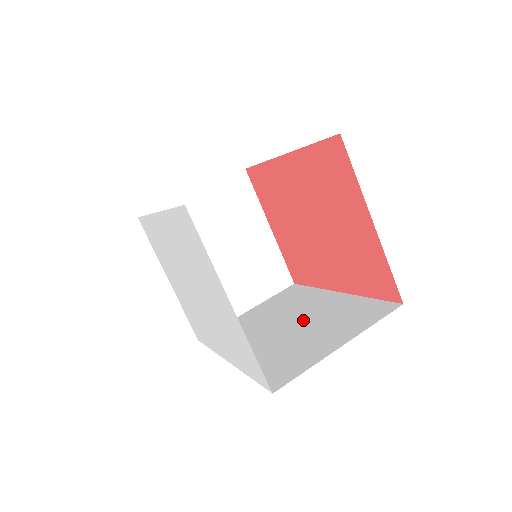
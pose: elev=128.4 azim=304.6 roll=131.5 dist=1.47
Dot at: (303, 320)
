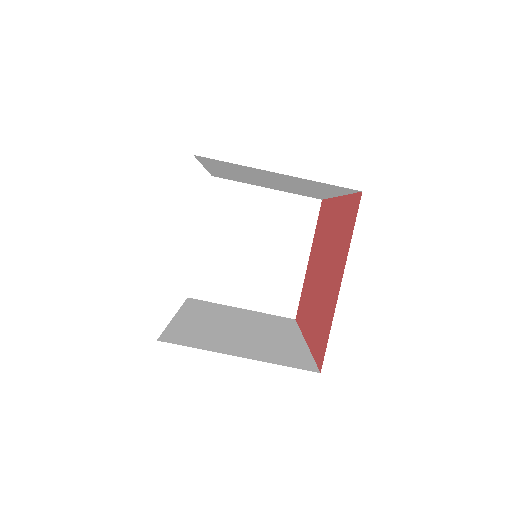
Dot at: (253, 333)
